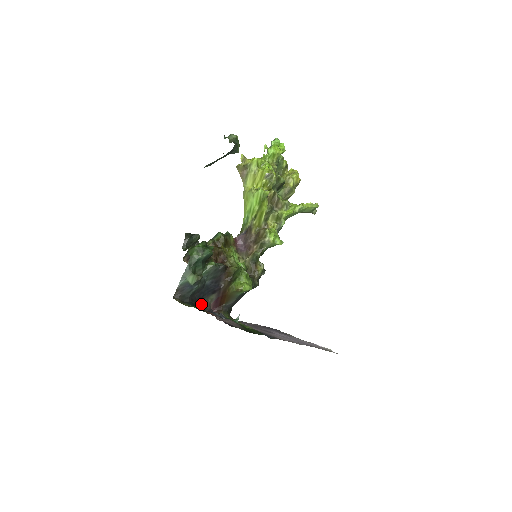
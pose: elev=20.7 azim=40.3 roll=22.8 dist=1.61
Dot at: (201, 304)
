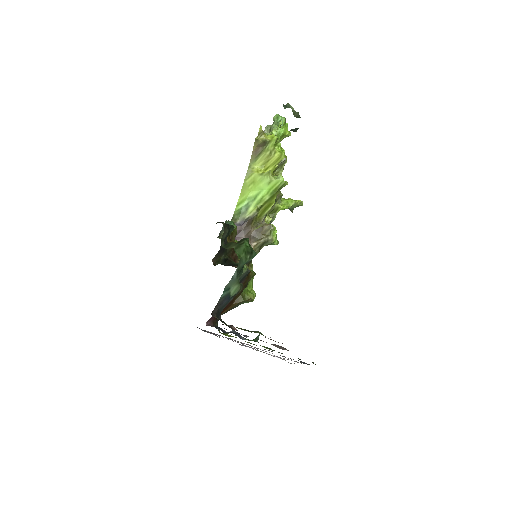
Dot at: occluded
